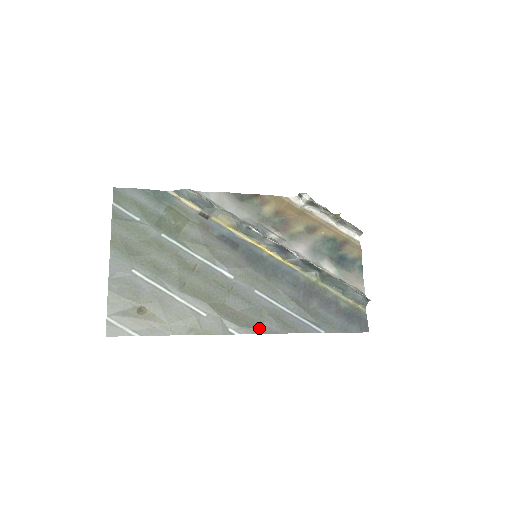
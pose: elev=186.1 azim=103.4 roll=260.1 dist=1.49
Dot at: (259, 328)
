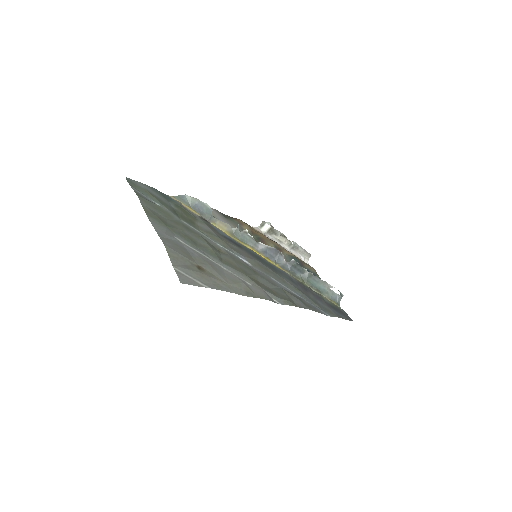
Dot at: (292, 302)
